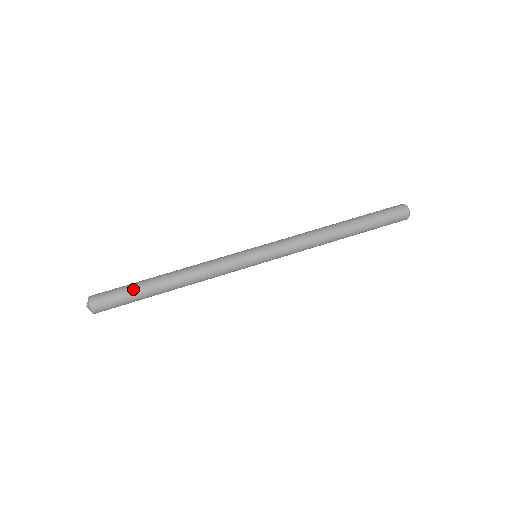
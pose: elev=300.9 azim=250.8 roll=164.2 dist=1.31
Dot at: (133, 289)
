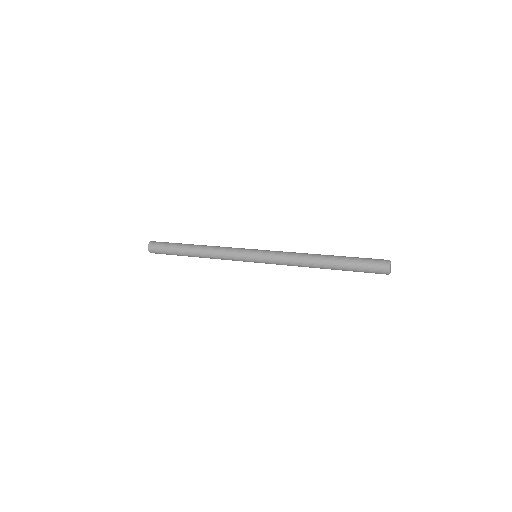
Dot at: (173, 246)
